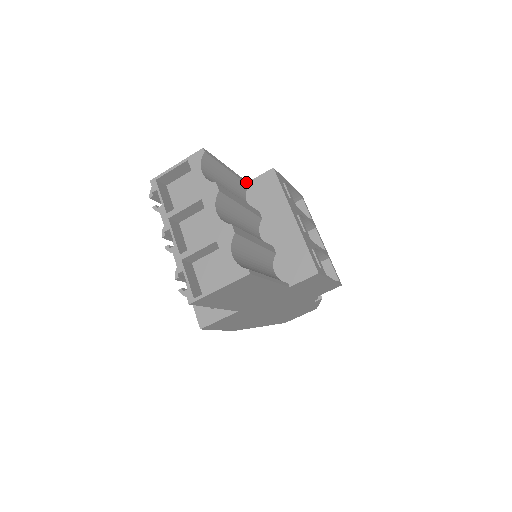
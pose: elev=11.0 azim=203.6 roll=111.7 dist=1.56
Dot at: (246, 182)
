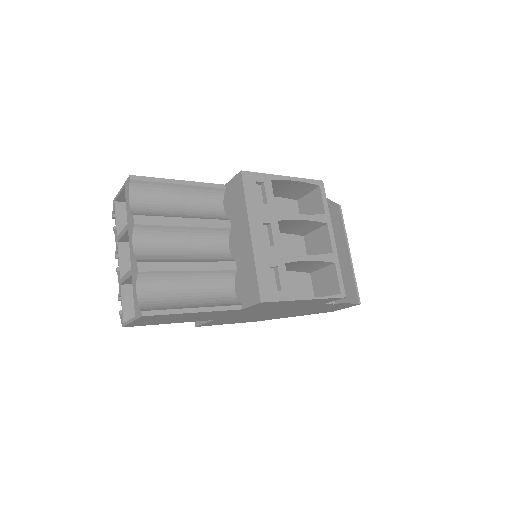
Dot at: (221, 186)
